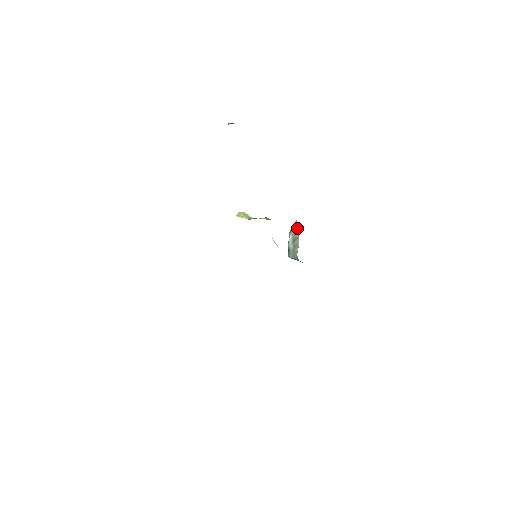
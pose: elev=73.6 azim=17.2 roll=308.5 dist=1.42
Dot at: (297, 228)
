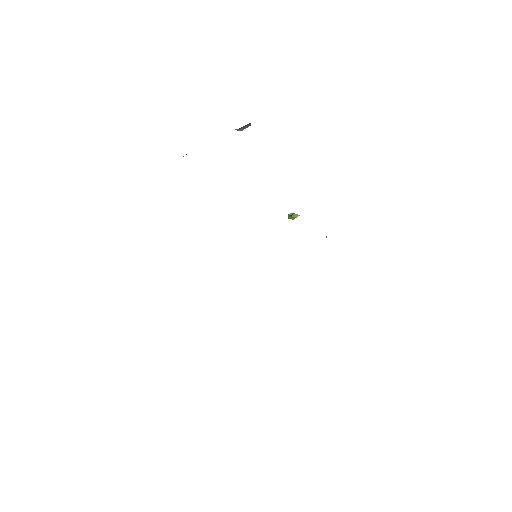
Dot at: occluded
